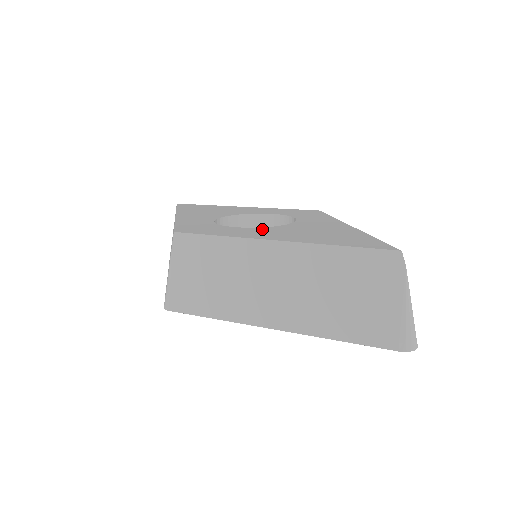
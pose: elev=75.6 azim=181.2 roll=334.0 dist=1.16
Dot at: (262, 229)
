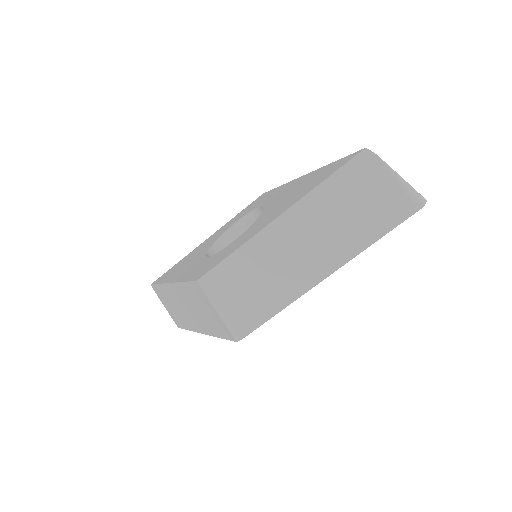
Dot at: (253, 226)
